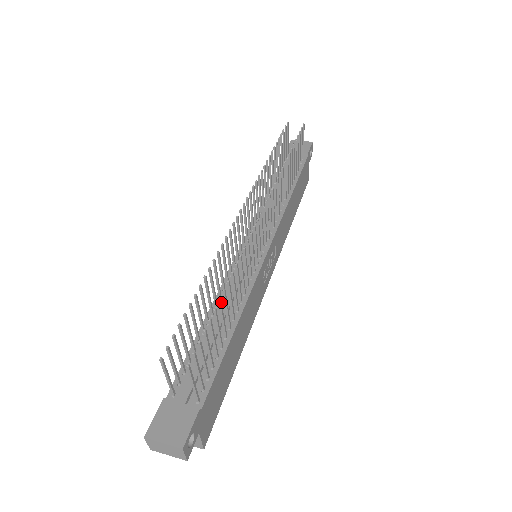
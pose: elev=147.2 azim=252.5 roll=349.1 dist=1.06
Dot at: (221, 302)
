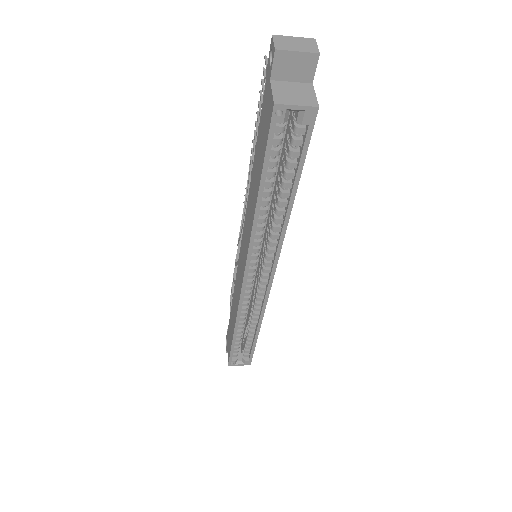
Dot at: occluded
